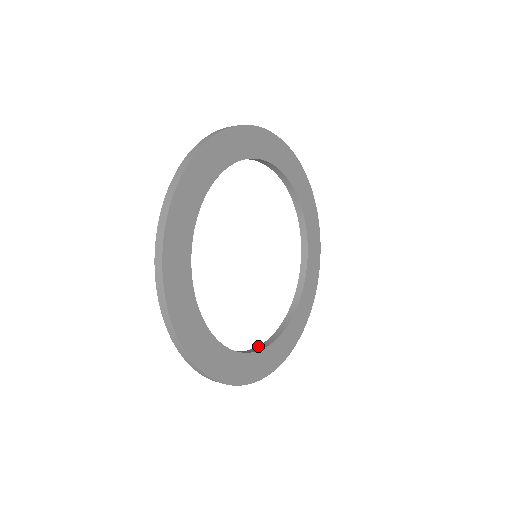
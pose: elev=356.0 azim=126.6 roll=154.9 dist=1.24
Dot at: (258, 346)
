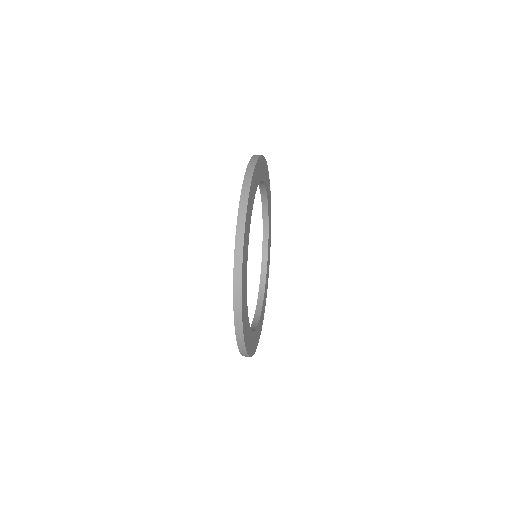
Dot at: (253, 321)
